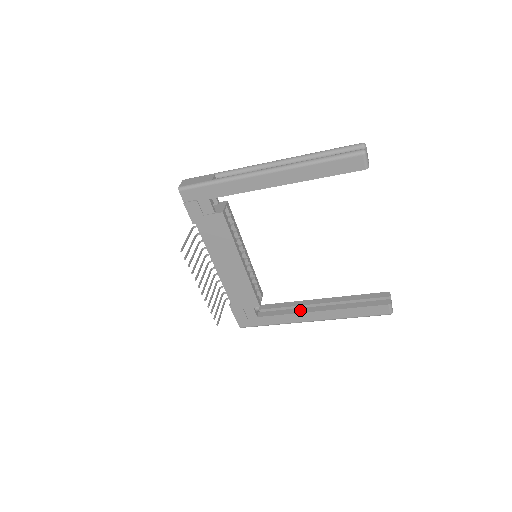
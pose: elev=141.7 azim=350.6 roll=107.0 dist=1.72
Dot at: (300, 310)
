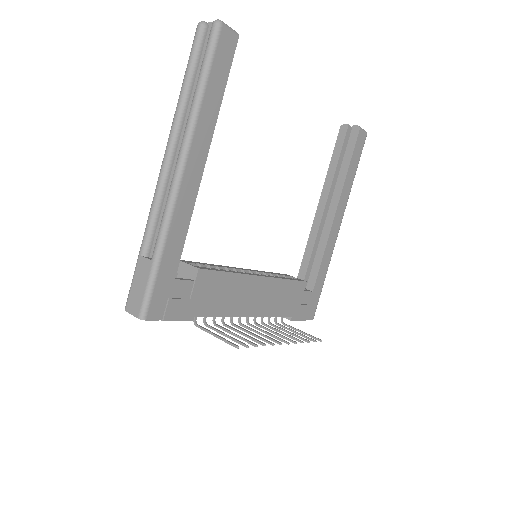
Dot at: (324, 236)
